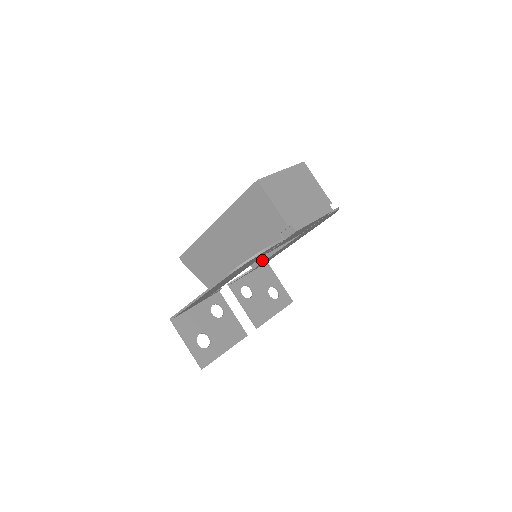
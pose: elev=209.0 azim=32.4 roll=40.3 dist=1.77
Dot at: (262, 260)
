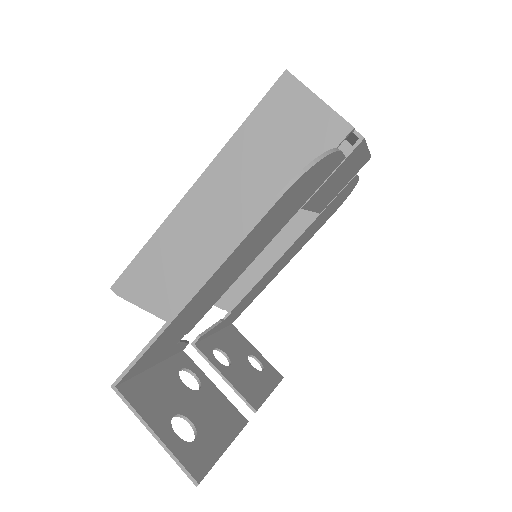
Dot at: (246, 290)
